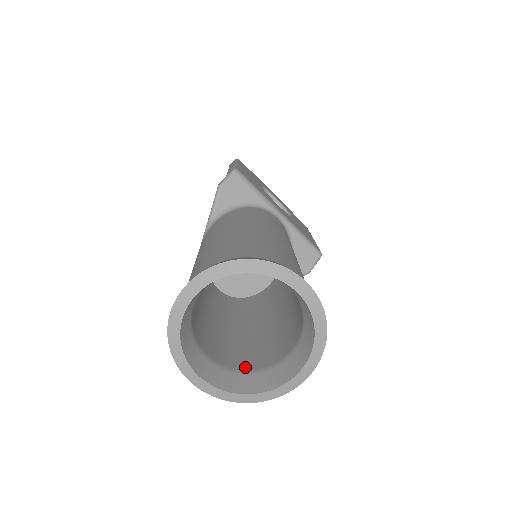
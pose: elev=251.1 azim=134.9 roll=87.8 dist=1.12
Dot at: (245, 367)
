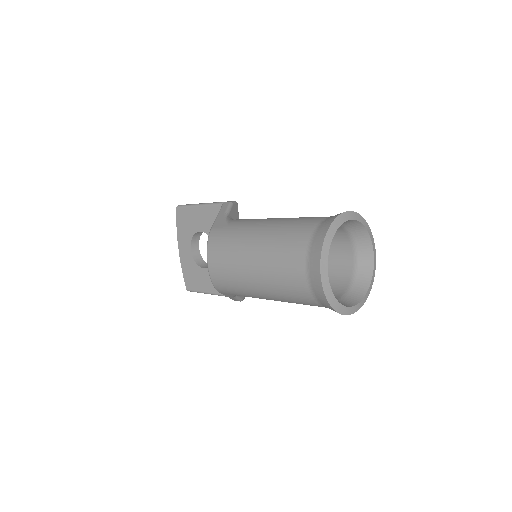
Dot at: occluded
